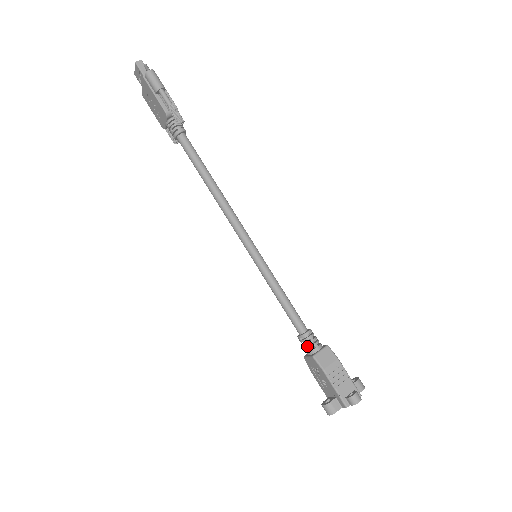
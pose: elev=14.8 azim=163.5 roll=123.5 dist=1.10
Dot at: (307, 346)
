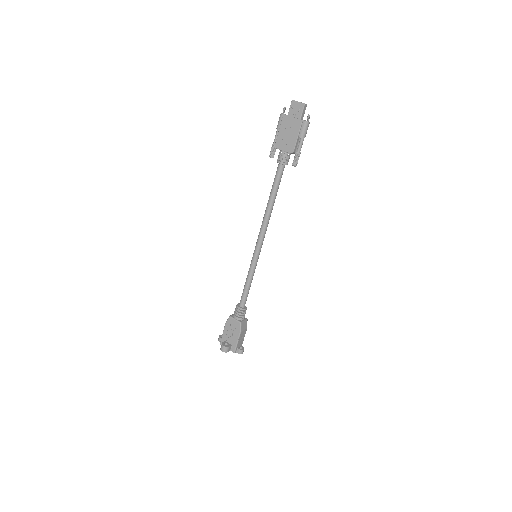
Dot at: (239, 314)
